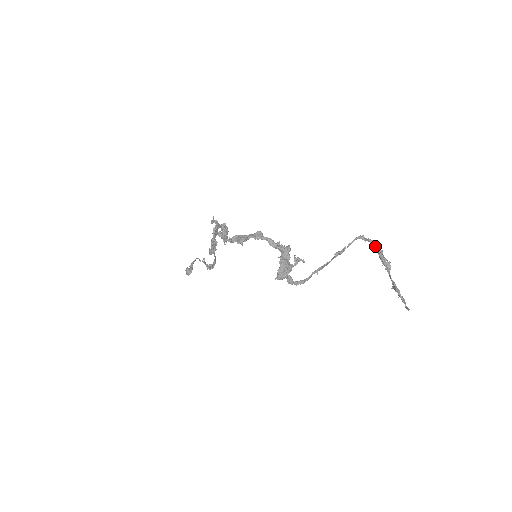
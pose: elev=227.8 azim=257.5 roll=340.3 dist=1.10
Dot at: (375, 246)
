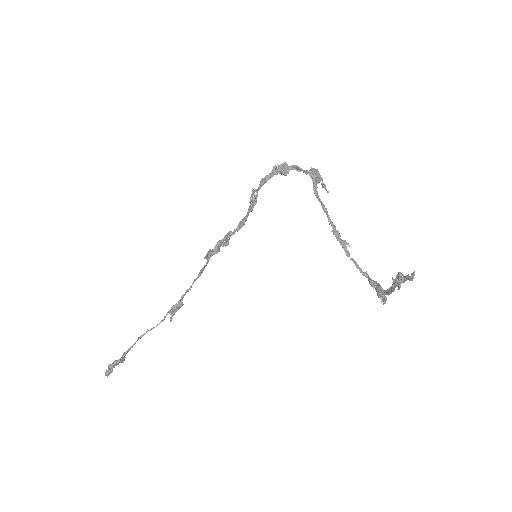
Dot at: (373, 281)
